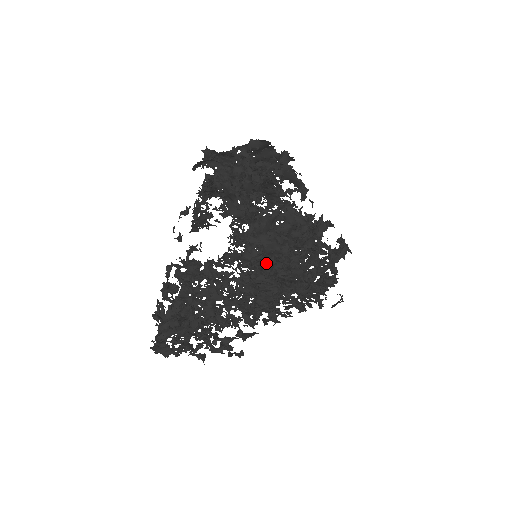
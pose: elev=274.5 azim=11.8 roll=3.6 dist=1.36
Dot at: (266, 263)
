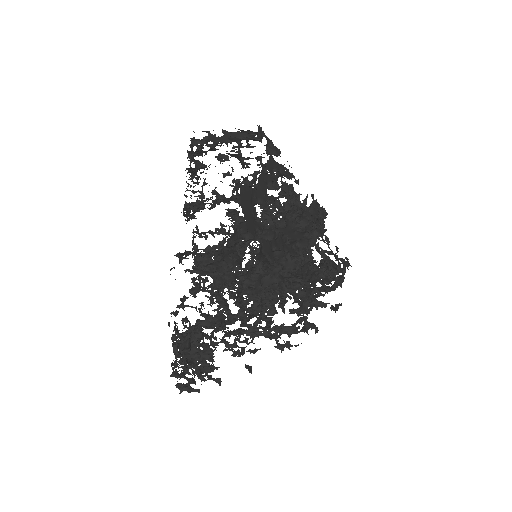
Dot at: (260, 335)
